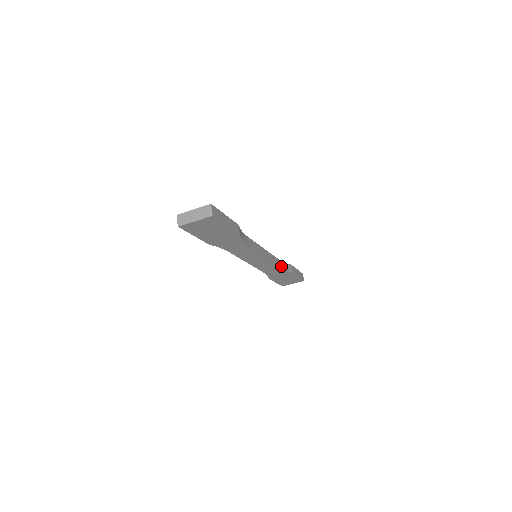
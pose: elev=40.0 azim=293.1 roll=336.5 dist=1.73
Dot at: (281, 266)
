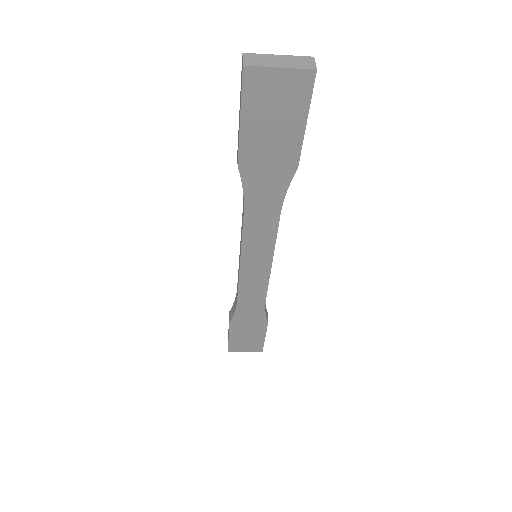
Dot at: occluded
